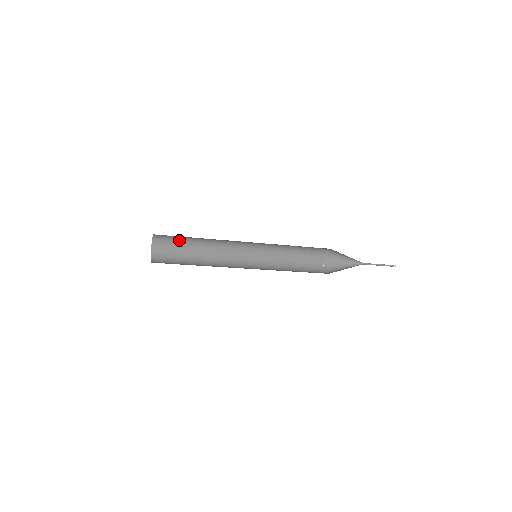
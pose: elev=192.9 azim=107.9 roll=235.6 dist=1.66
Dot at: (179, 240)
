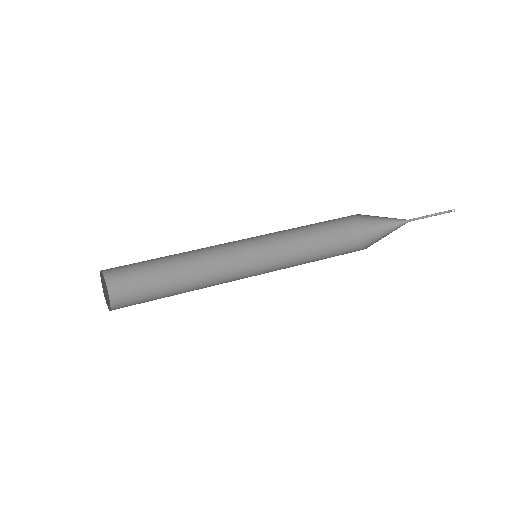
Dot at: occluded
